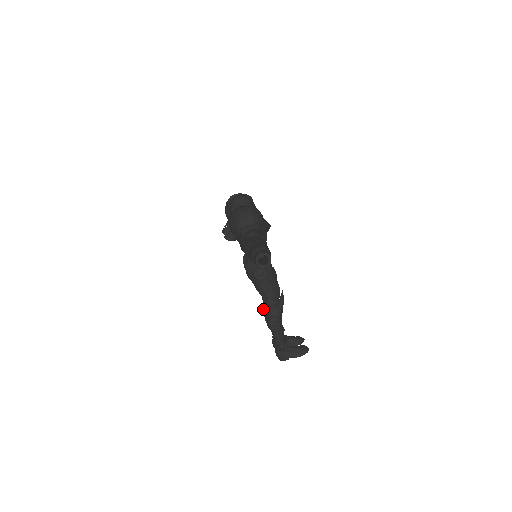
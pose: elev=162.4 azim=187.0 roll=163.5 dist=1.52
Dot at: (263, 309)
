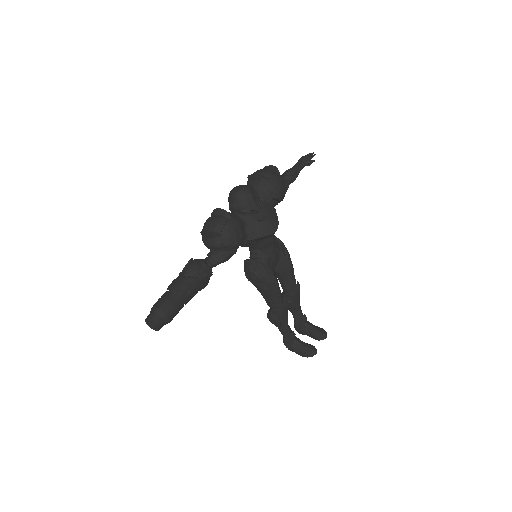
Dot at: occluded
